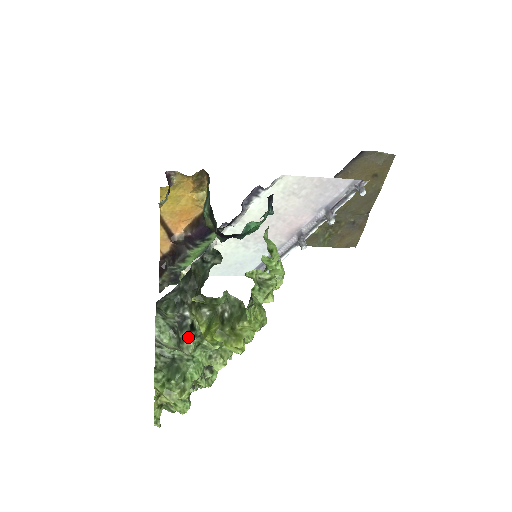
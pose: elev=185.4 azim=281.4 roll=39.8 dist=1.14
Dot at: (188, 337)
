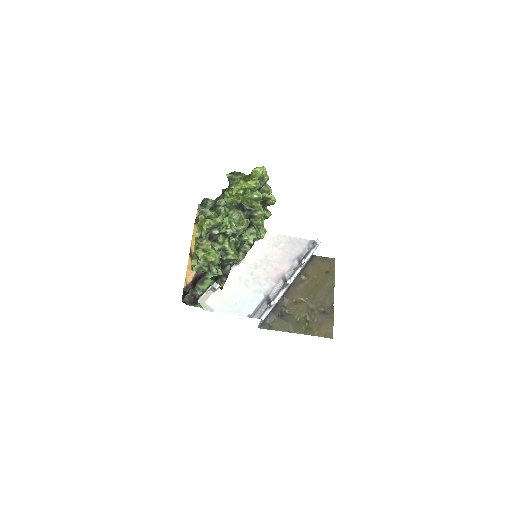
Dot at: (222, 205)
